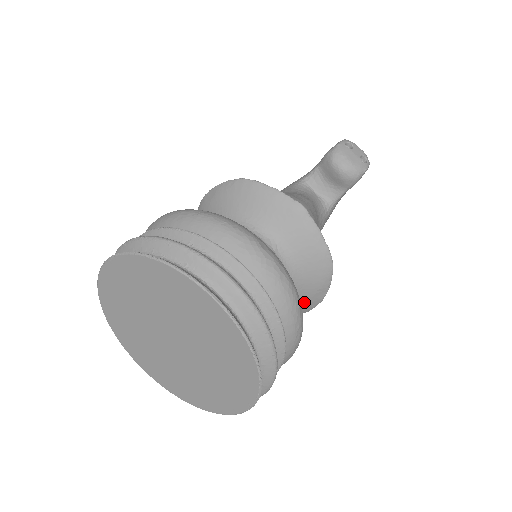
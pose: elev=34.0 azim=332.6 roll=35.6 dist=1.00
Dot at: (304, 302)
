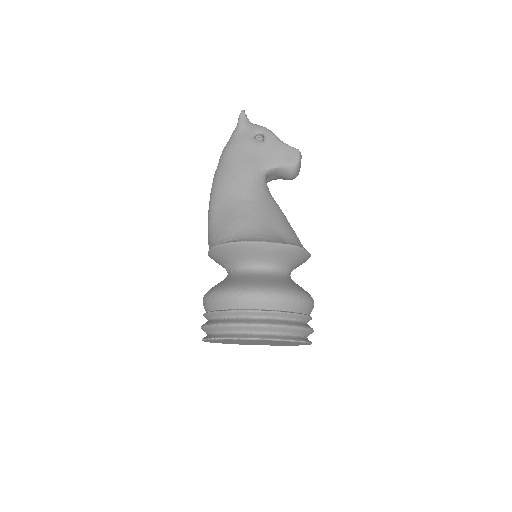
Dot at: occluded
